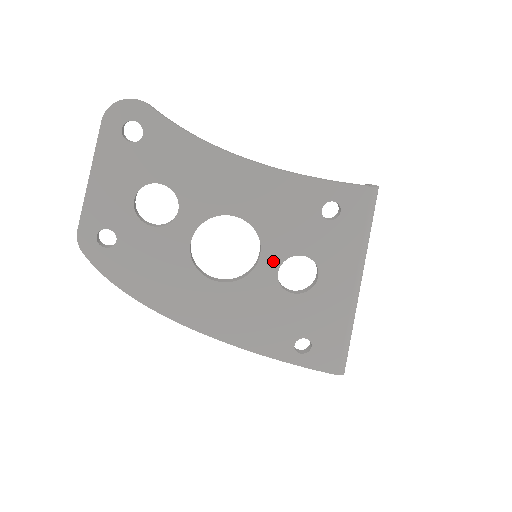
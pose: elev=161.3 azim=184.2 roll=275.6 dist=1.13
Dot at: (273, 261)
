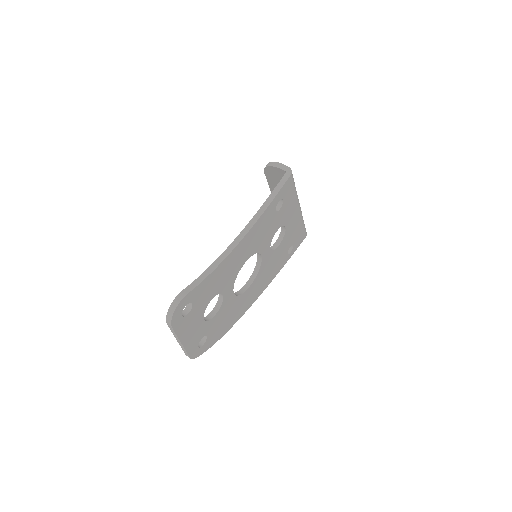
Dot at: (267, 250)
